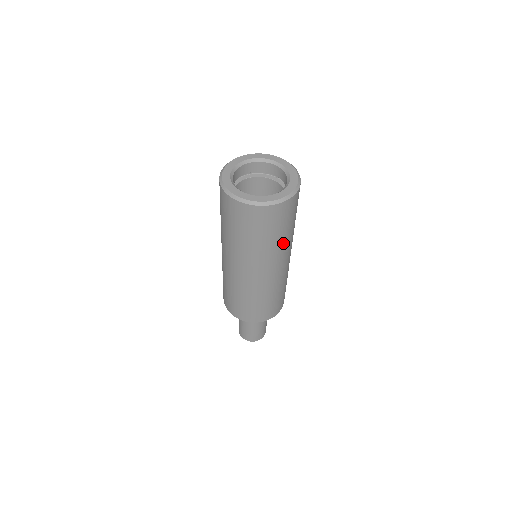
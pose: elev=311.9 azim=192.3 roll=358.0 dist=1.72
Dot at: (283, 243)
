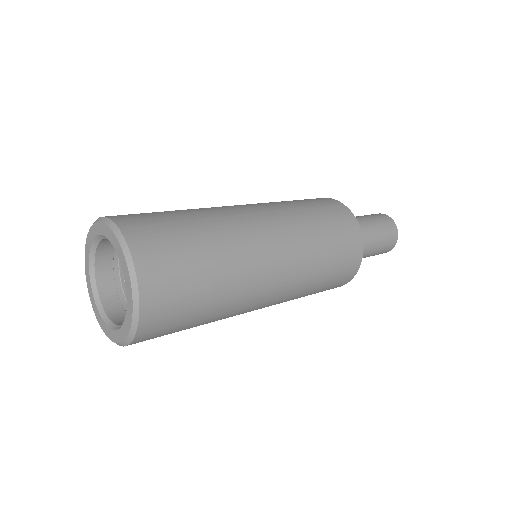
Dot at: (229, 275)
